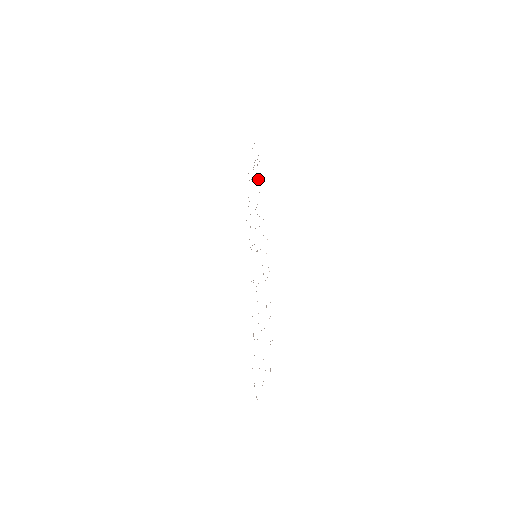
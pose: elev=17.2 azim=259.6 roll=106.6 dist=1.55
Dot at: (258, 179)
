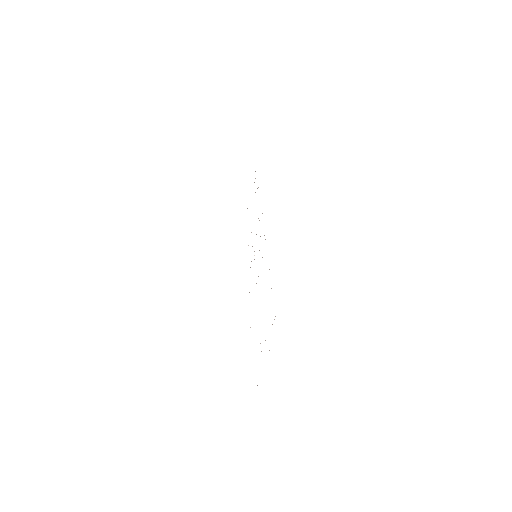
Dot at: occluded
